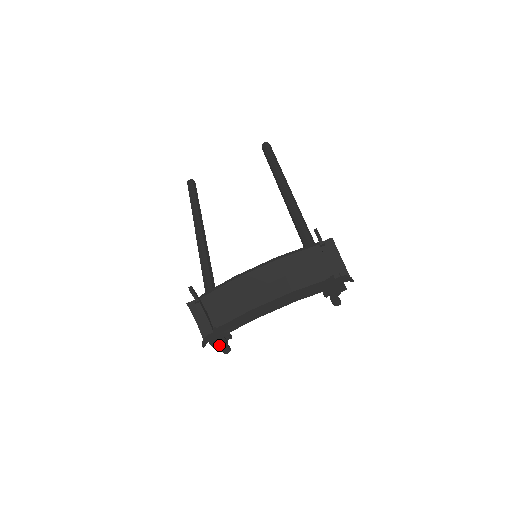
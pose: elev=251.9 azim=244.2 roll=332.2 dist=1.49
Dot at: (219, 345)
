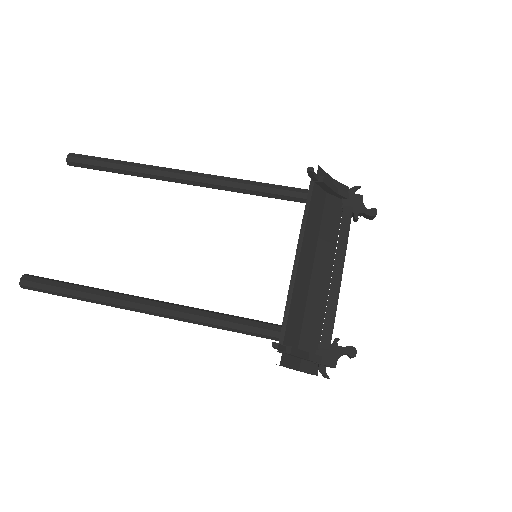
Dot at: occluded
